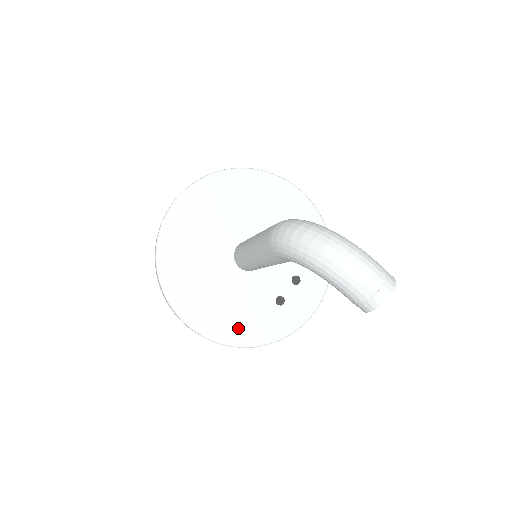
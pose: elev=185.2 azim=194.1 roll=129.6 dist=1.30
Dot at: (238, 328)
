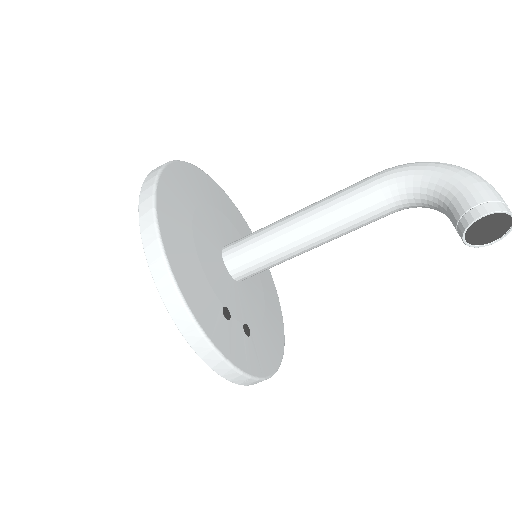
Dot at: (183, 259)
